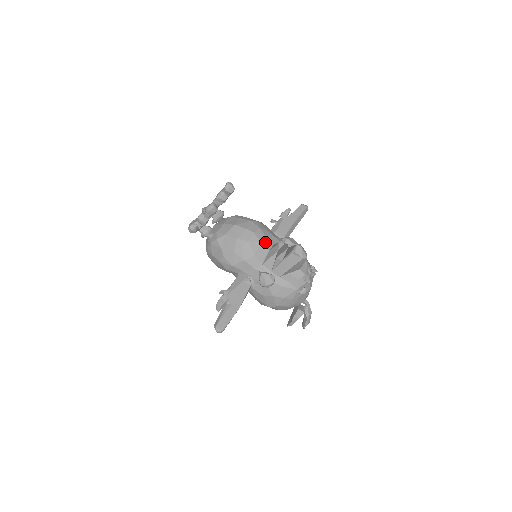
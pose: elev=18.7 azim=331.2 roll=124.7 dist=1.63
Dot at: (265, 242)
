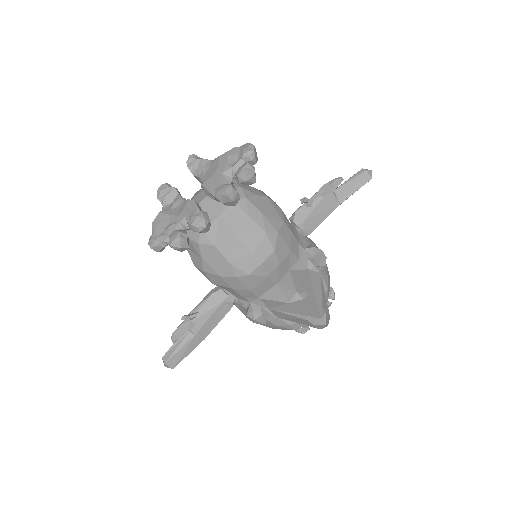
Dot at: (275, 273)
